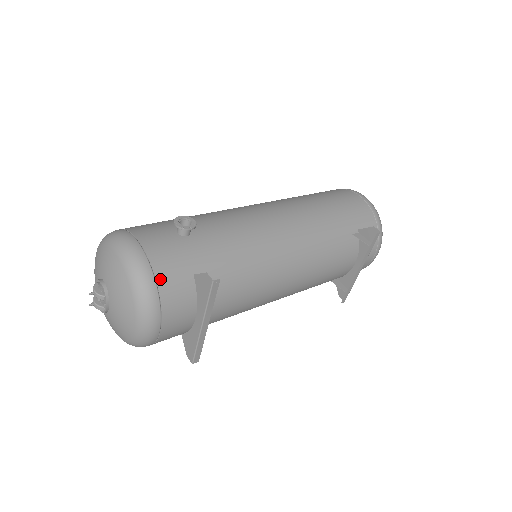
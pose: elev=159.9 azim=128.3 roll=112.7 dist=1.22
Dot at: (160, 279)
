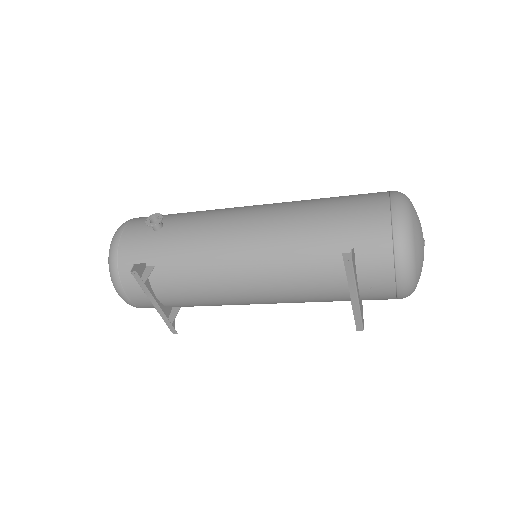
Dot at: (121, 261)
